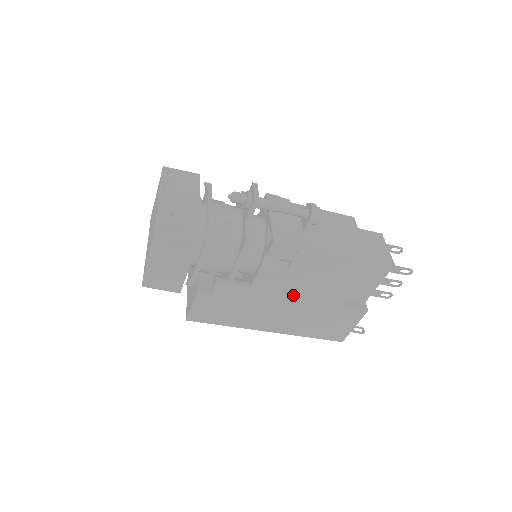
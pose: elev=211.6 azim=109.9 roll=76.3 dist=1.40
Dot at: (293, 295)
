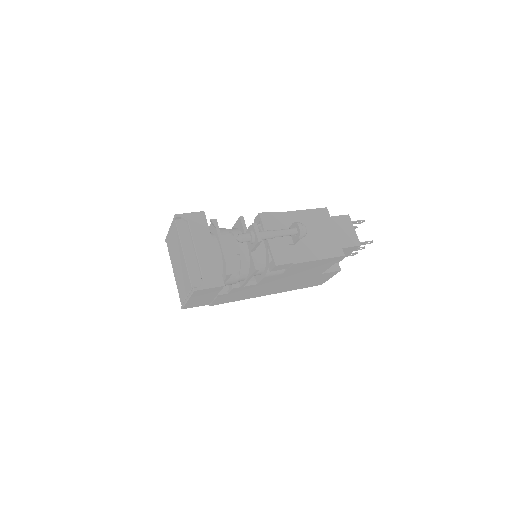
Dot at: (288, 279)
